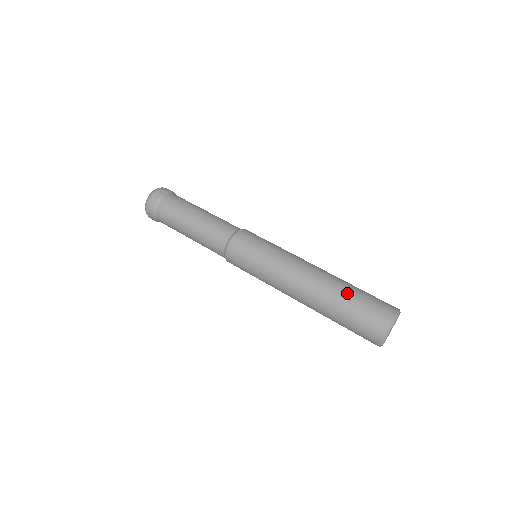
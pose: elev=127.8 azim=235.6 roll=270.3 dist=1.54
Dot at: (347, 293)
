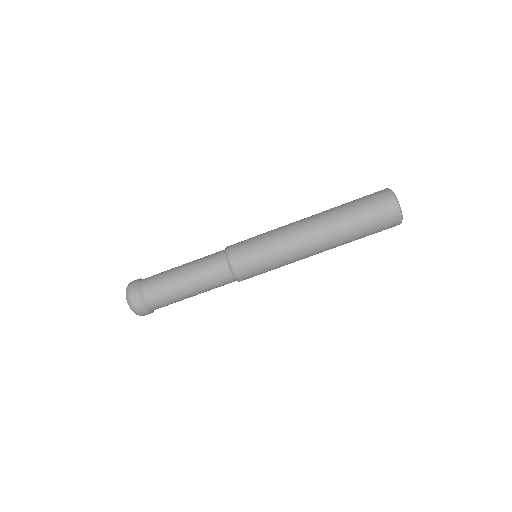
Dot at: (347, 210)
